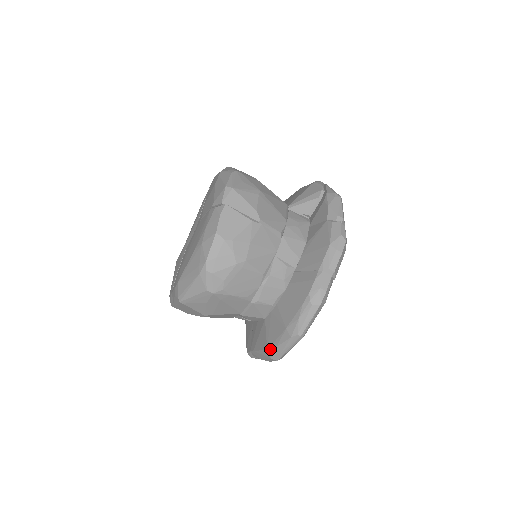
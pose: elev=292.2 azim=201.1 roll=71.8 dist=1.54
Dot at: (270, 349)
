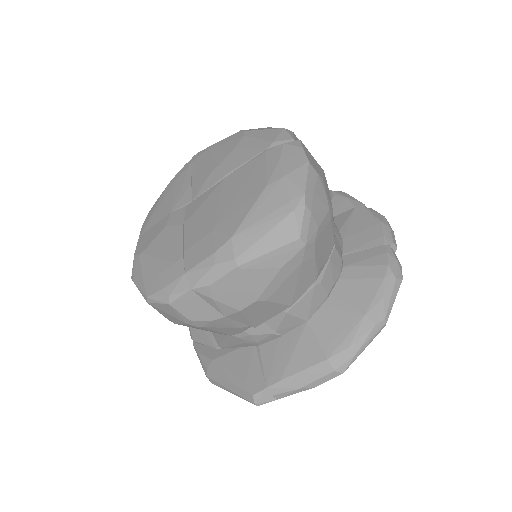
Dot at: (335, 355)
